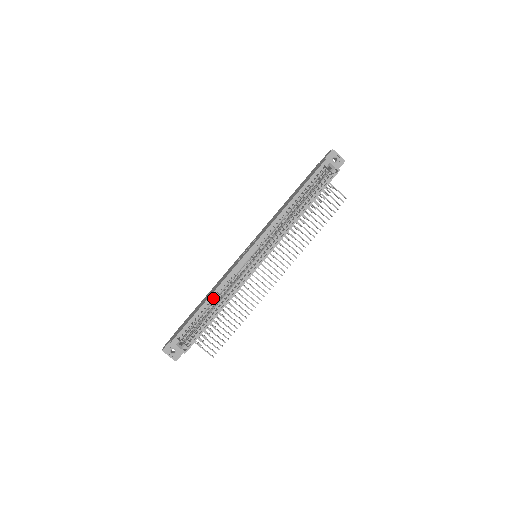
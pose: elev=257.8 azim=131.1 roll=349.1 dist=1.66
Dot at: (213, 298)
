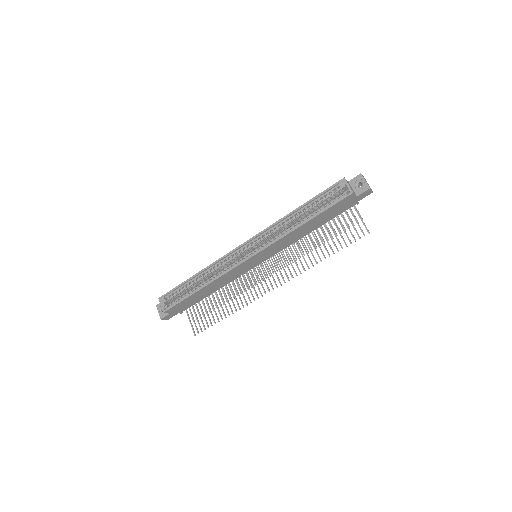
Dot at: (201, 275)
